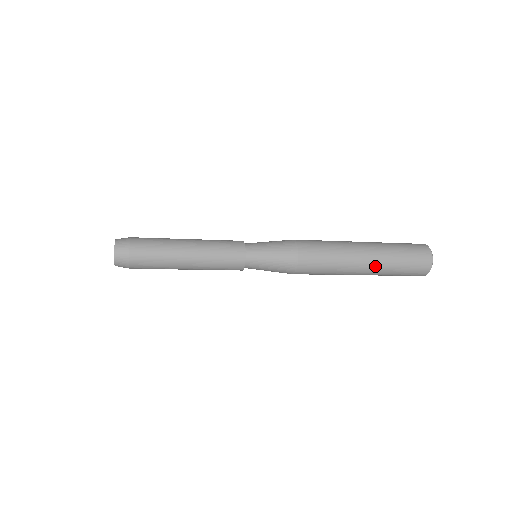
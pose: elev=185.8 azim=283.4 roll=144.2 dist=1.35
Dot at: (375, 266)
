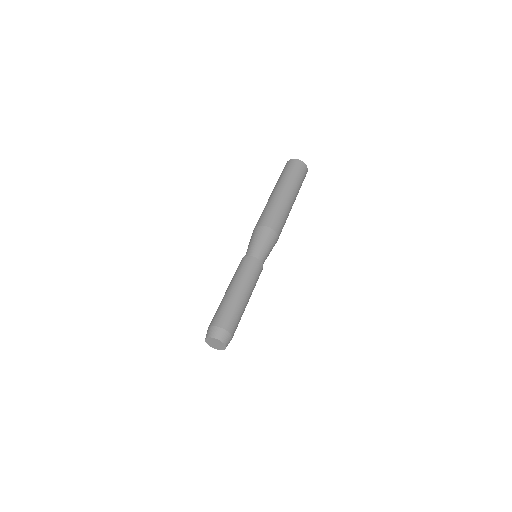
Dot at: occluded
